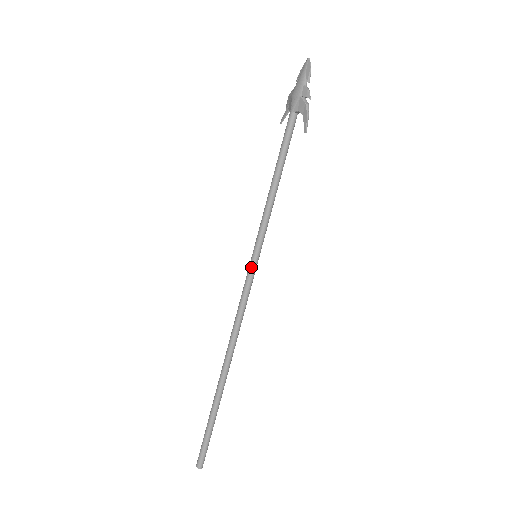
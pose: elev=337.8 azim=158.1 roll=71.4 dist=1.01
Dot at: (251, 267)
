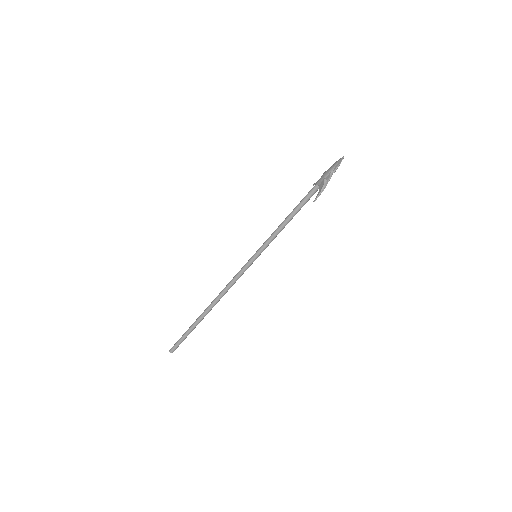
Dot at: (250, 261)
